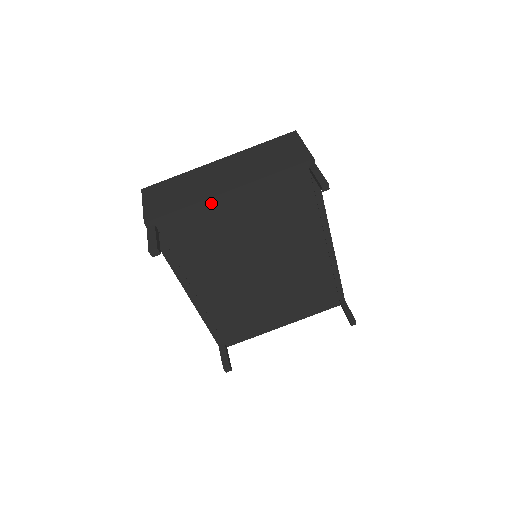
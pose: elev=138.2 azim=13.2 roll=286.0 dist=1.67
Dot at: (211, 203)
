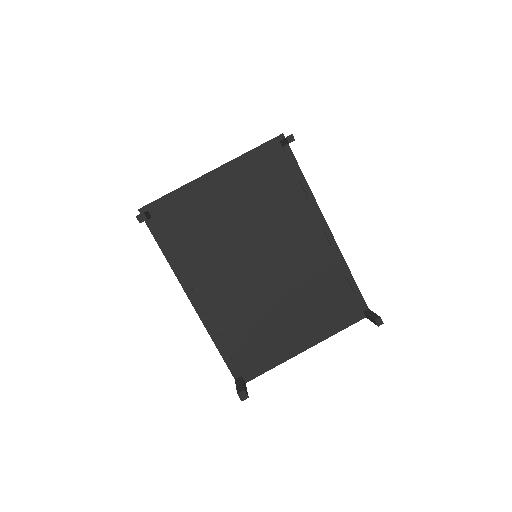
Dot at: (197, 185)
